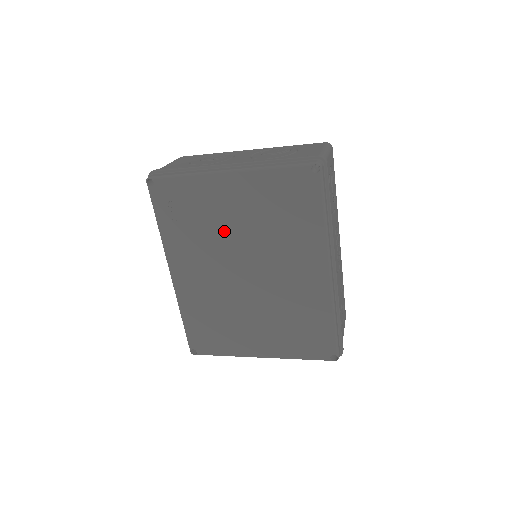
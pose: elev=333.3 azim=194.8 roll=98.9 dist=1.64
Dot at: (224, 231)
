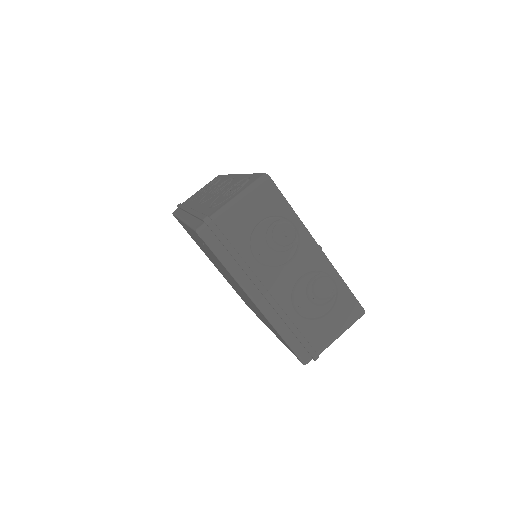
Dot at: (230, 278)
